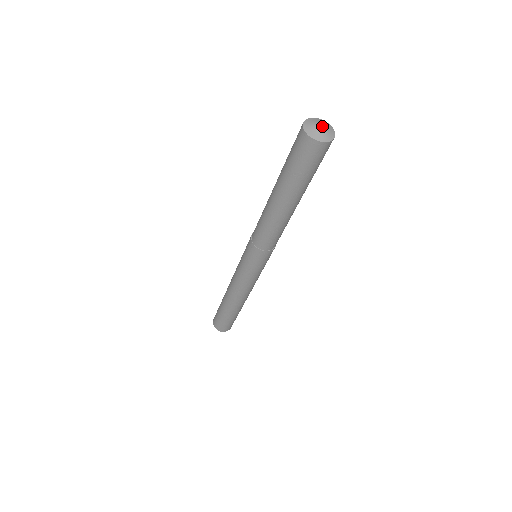
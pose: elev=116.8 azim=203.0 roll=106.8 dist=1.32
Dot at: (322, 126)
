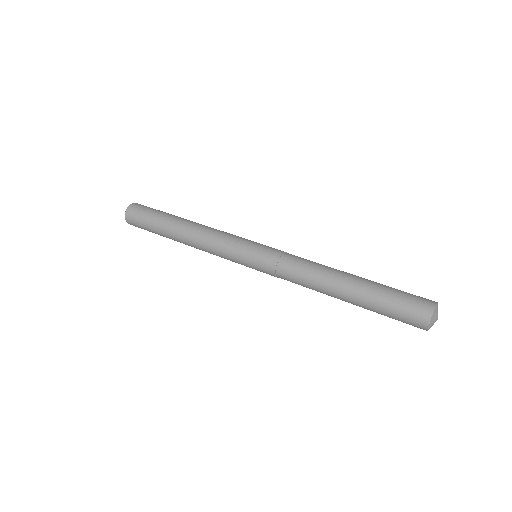
Dot at: occluded
